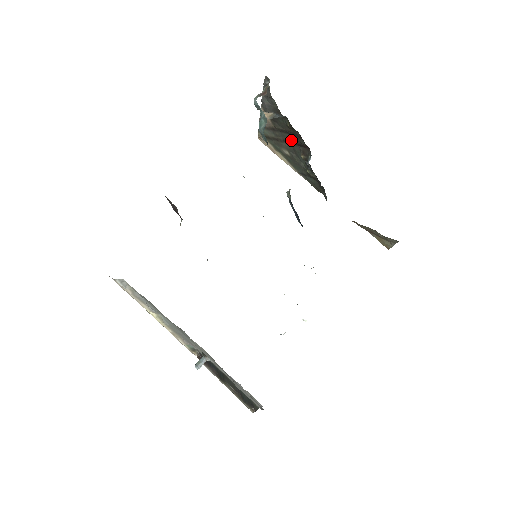
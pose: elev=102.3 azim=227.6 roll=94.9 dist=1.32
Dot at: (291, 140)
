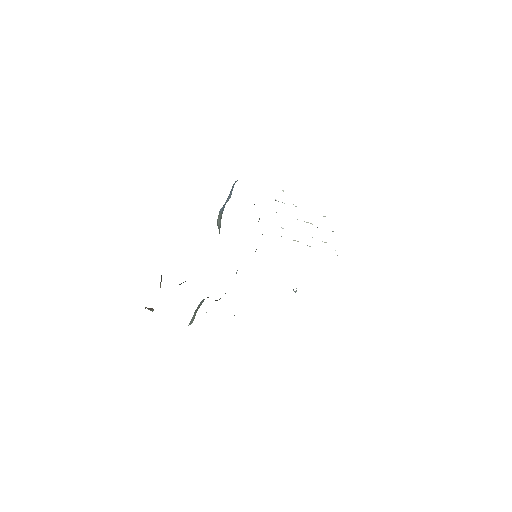
Dot at: occluded
